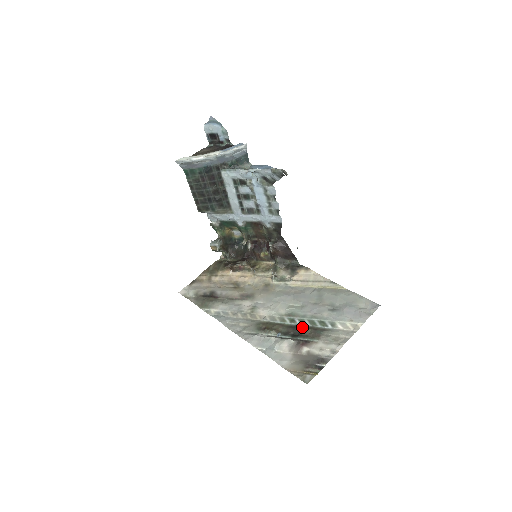
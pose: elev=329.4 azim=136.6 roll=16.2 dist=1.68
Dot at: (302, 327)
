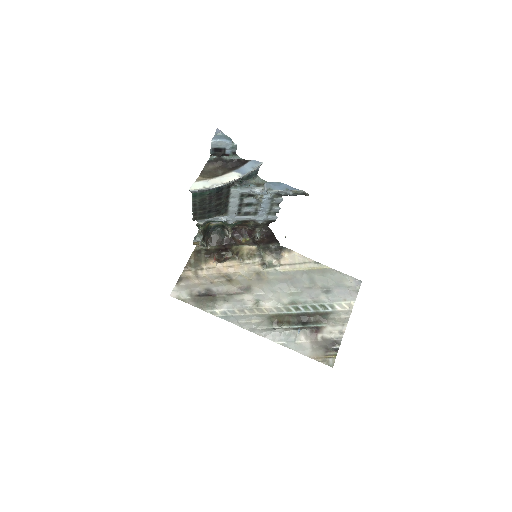
Dot at: (308, 314)
